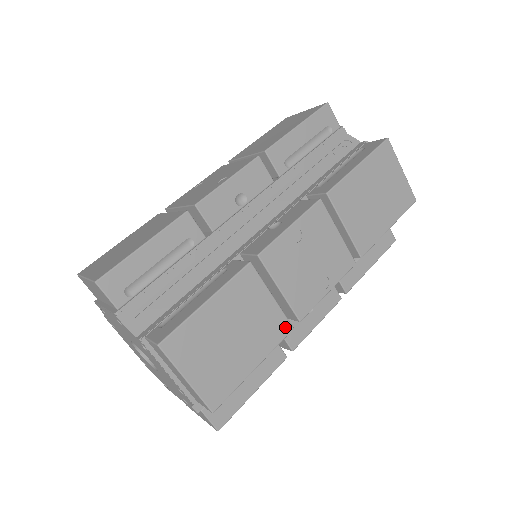
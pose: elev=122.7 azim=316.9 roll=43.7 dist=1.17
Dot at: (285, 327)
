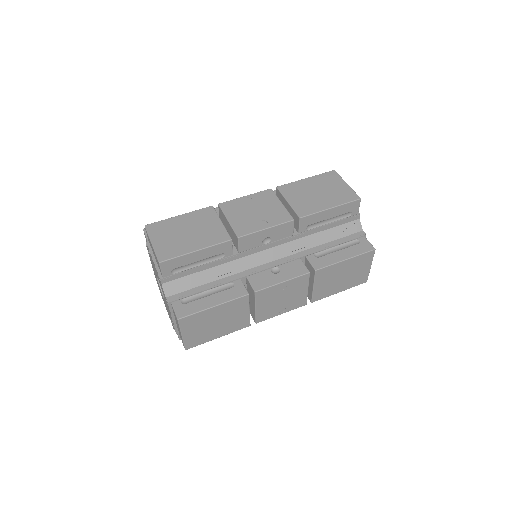
Dot at: (246, 324)
